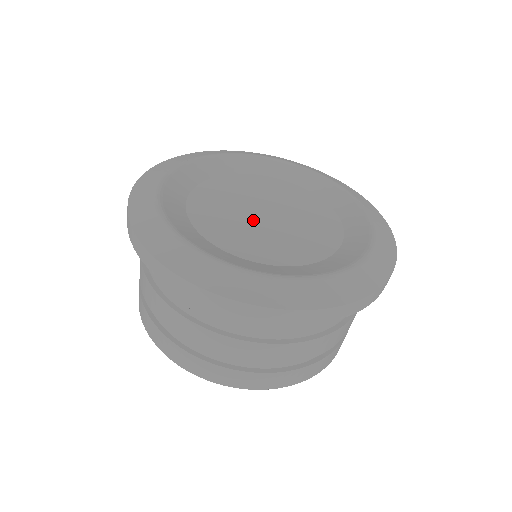
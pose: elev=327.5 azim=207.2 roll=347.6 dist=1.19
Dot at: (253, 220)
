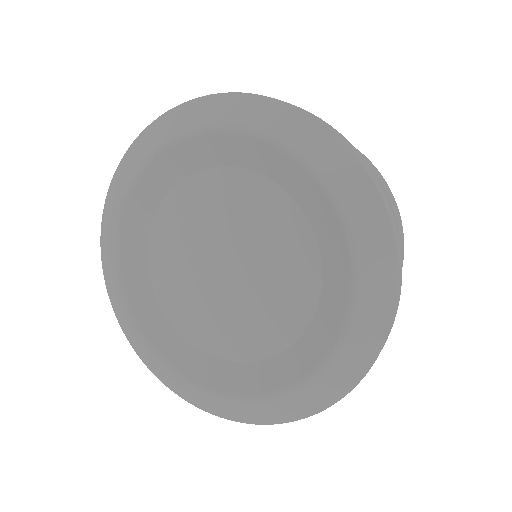
Dot at: (233, 292)
